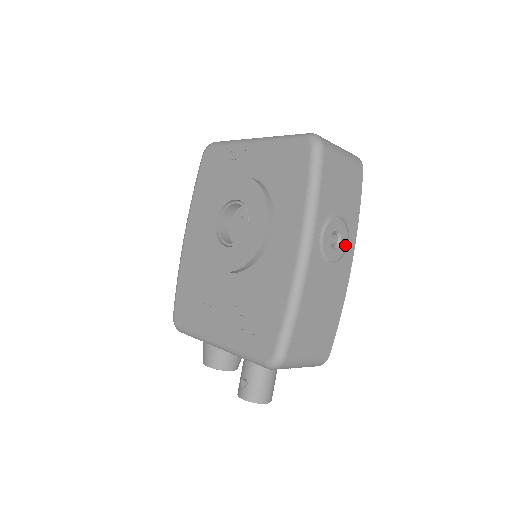
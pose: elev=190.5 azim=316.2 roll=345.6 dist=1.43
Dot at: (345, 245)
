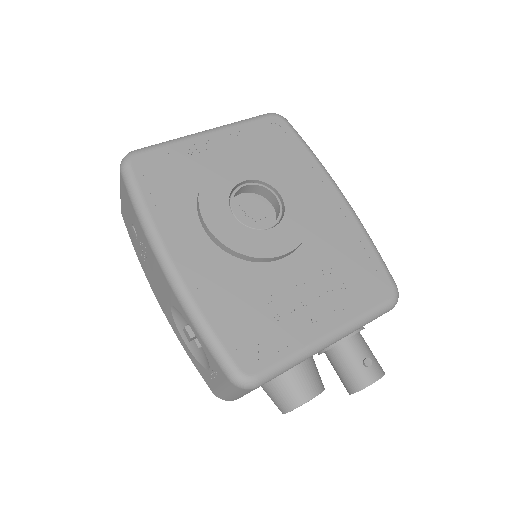
Dot at: occluded
